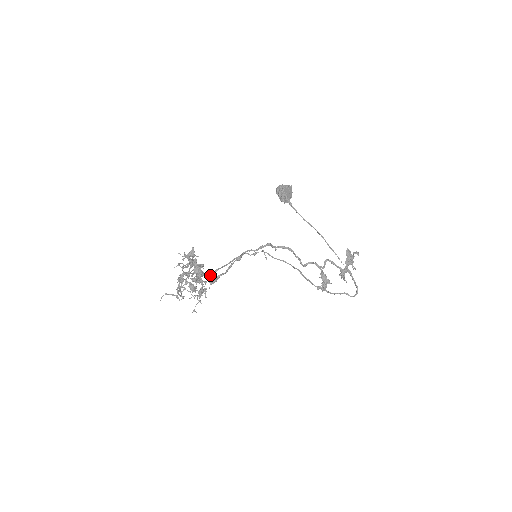
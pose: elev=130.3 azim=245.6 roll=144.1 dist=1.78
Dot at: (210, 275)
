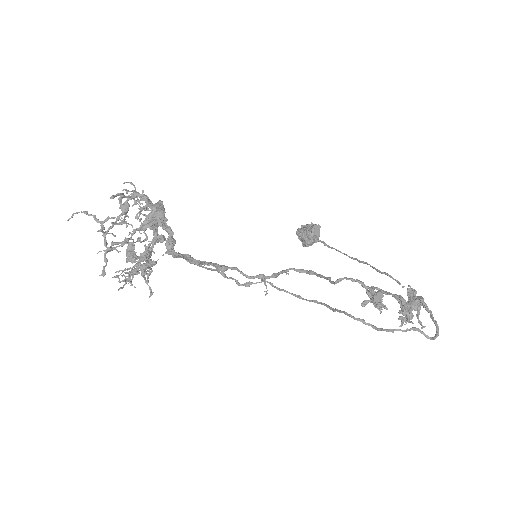
Dot at: occluded
